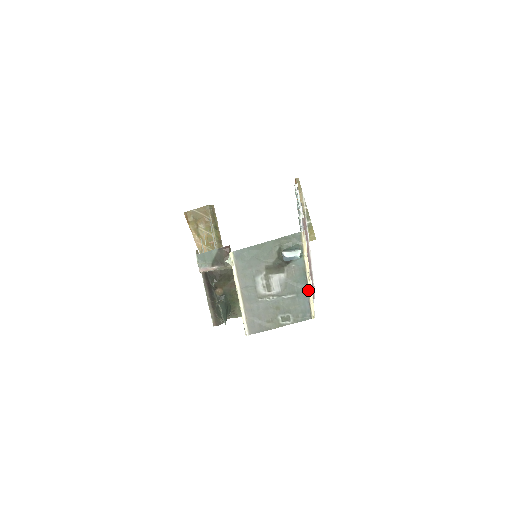
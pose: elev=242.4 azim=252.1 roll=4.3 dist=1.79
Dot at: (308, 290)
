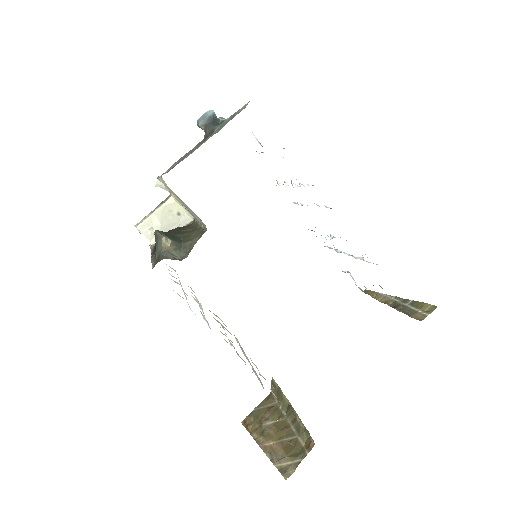
Dot at: (237, 112)
